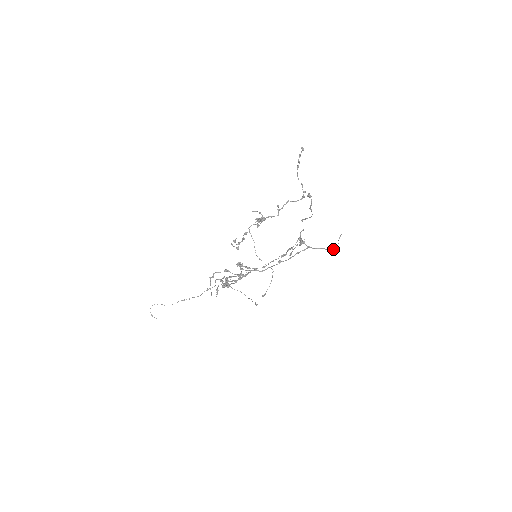
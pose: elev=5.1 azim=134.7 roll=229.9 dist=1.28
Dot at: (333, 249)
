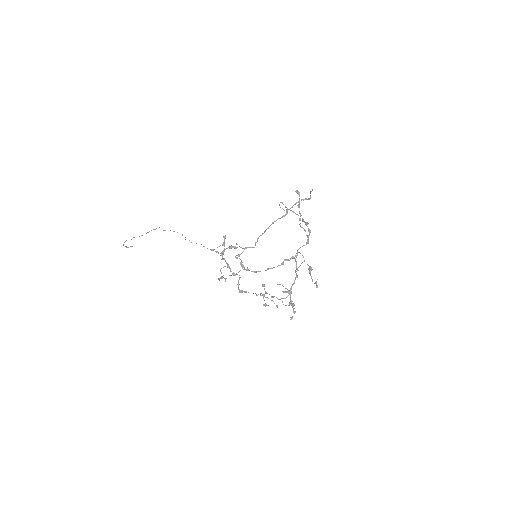
Dot at: occluded
